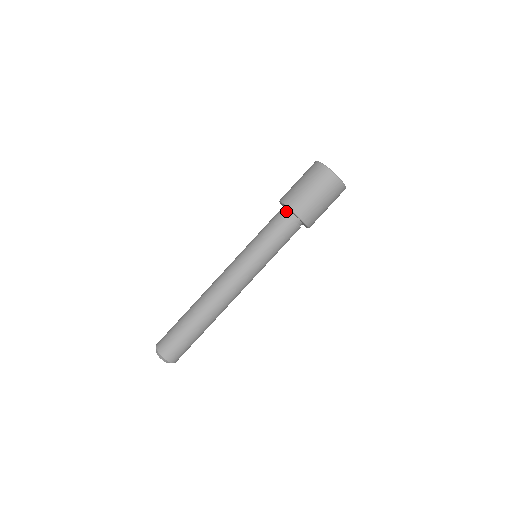
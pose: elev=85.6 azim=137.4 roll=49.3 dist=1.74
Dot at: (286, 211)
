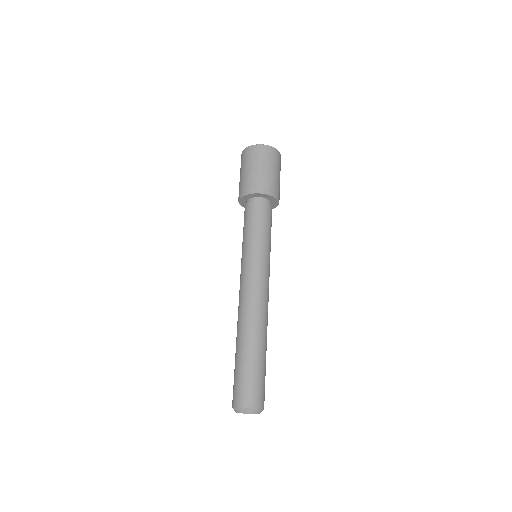
Dot at: (261, 200)
